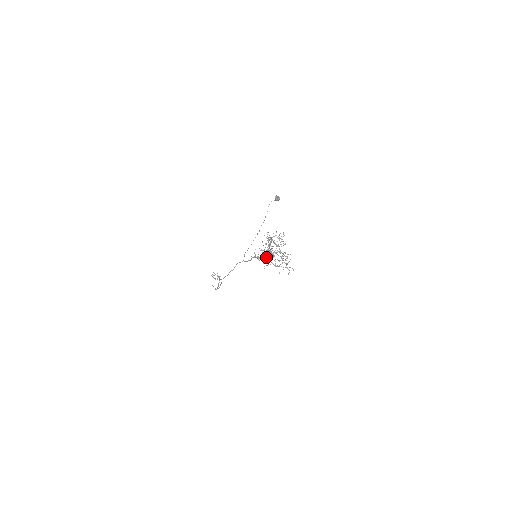
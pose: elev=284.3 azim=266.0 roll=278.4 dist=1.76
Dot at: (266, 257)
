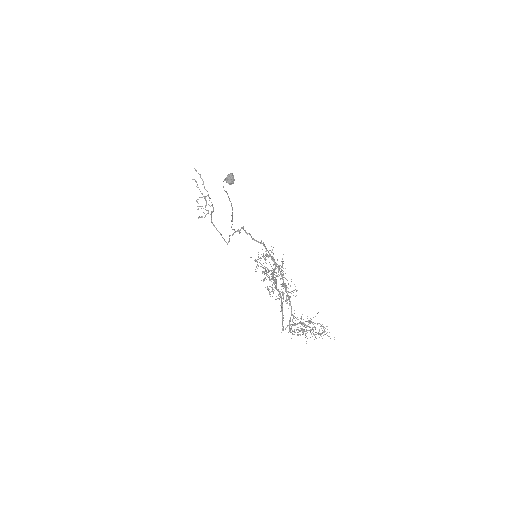
Dot at: (270, 255)
